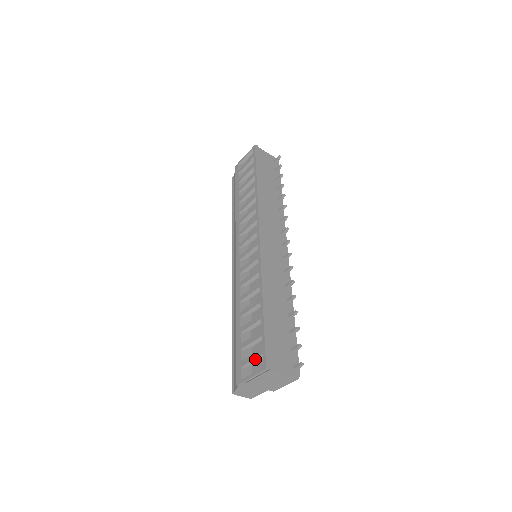
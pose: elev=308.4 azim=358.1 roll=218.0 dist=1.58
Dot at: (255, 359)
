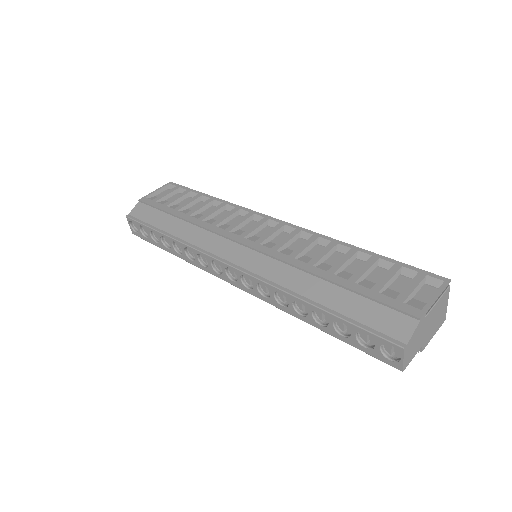
Dot at: (418, 285)
